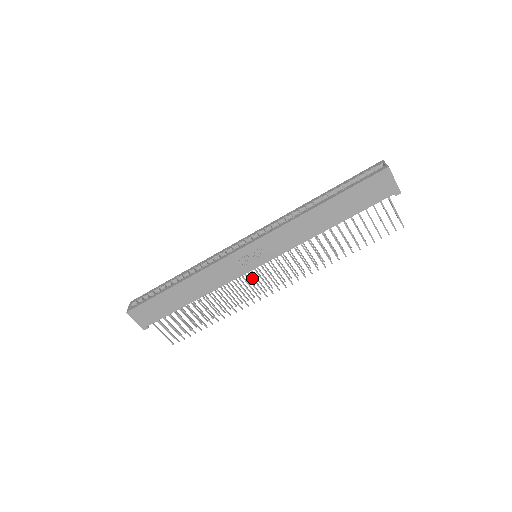
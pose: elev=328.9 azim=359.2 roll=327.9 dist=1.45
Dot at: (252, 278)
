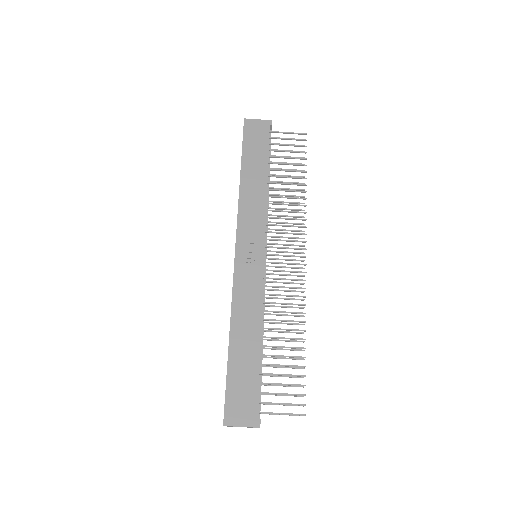
Dot at: (274, 271)
